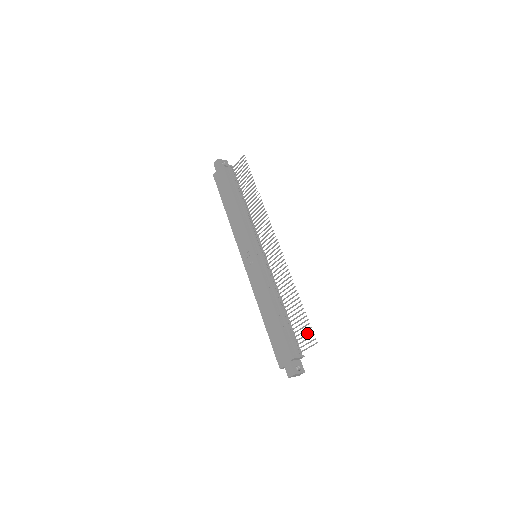
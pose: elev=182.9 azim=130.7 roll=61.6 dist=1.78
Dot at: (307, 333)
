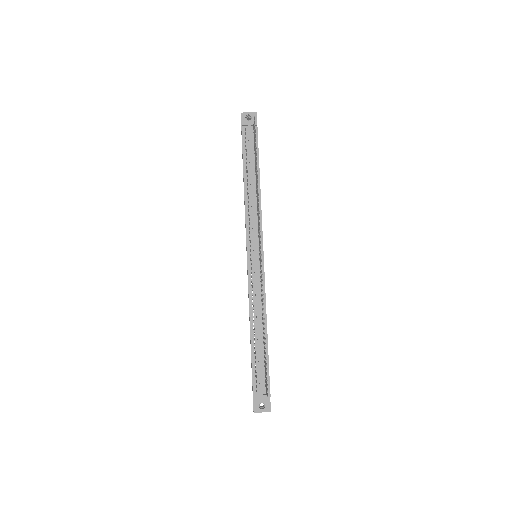
Dot at: occluded
